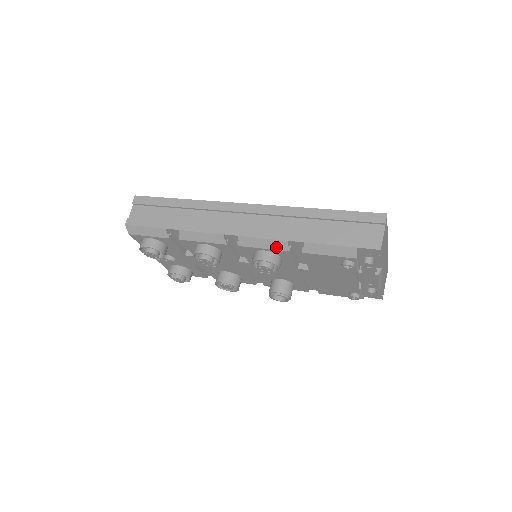
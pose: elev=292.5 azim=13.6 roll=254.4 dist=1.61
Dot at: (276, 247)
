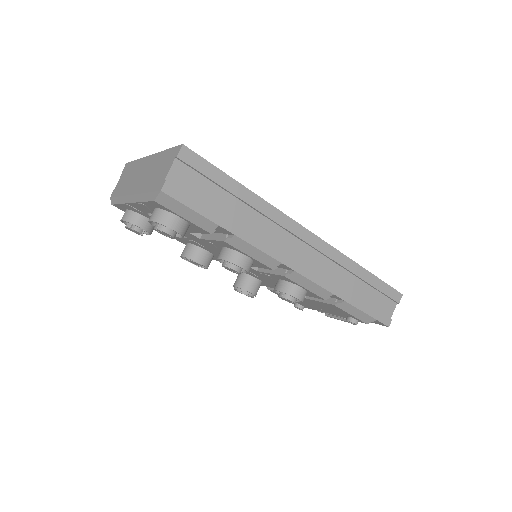
Dot at: (318, 293)
